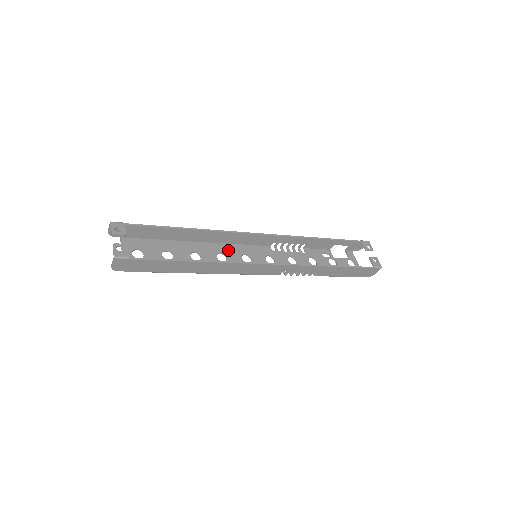
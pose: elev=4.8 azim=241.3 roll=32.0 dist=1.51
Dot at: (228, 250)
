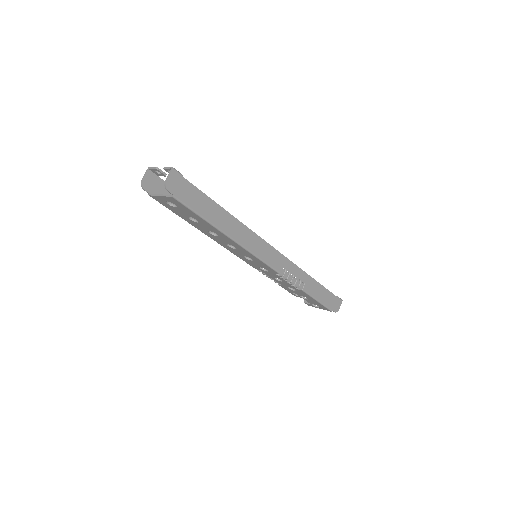
Dot at: occluded
